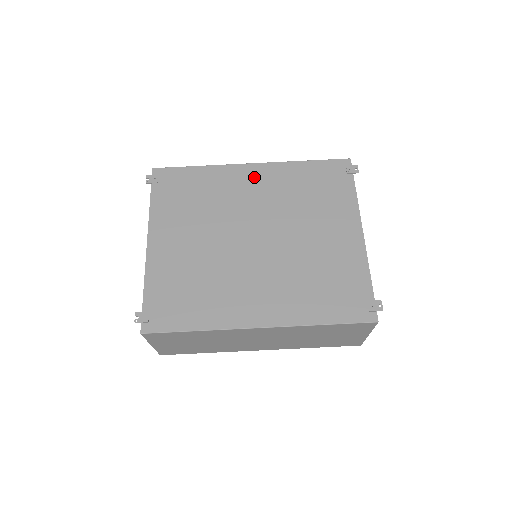
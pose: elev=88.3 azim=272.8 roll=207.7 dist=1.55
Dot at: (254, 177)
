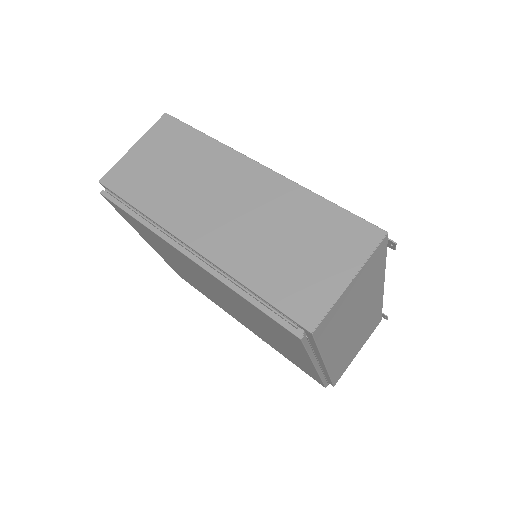
Dot at: occluded
